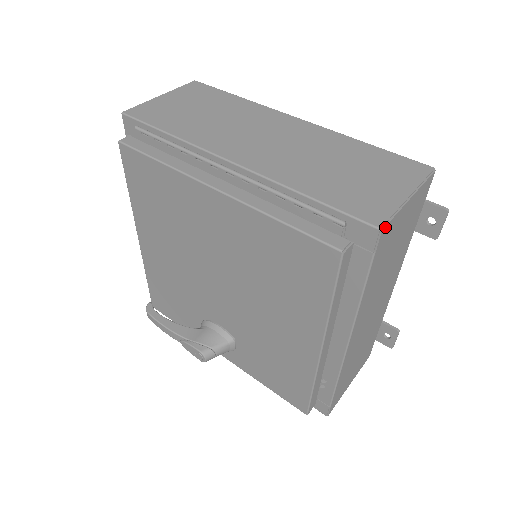
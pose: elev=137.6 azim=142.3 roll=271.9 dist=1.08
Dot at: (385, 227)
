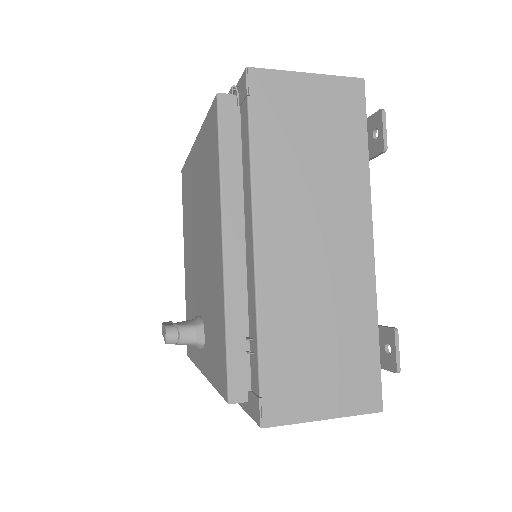
Dot at: (255, 70)
